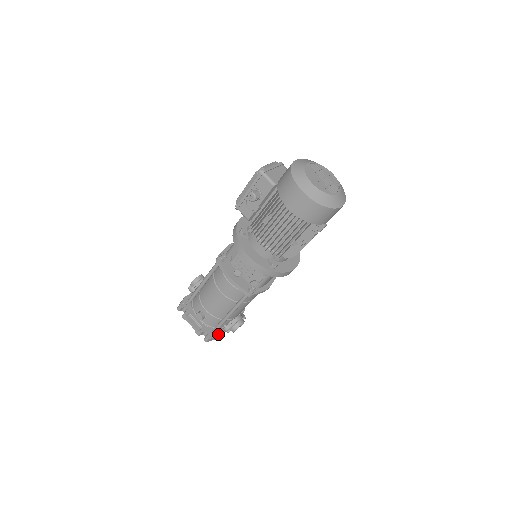
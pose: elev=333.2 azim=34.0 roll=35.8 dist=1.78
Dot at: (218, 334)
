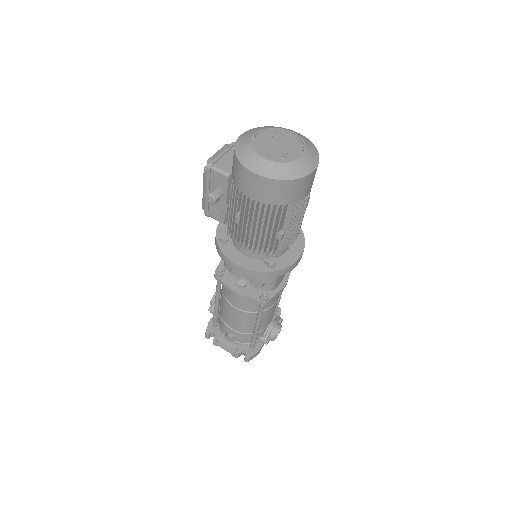
Dot at: (258, 349)
